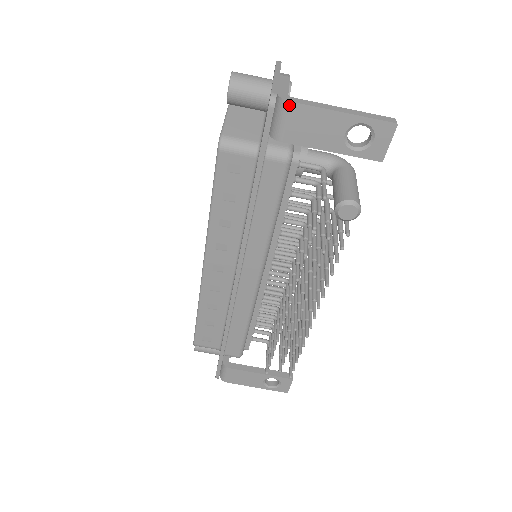
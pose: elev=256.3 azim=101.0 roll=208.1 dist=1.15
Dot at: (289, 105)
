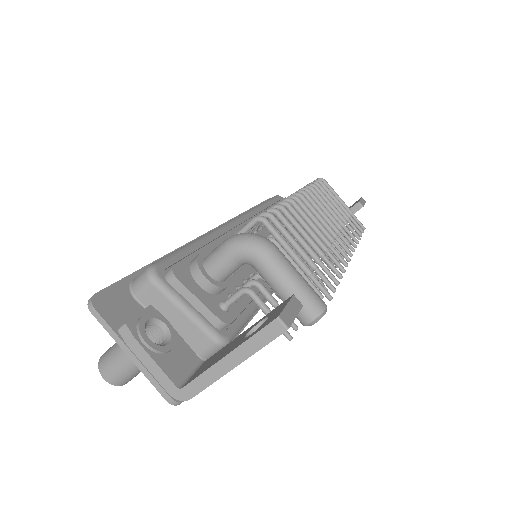
Dot at: (192, 397)
